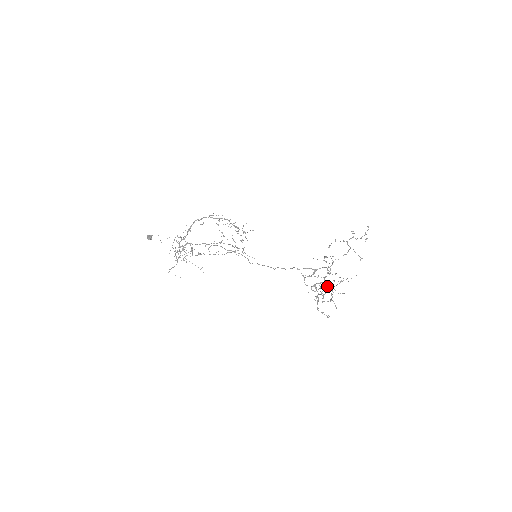
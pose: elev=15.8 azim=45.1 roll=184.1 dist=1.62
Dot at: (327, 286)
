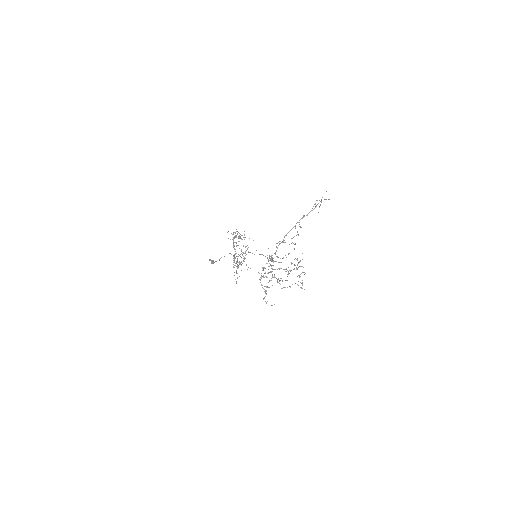
Dot at: occluded
